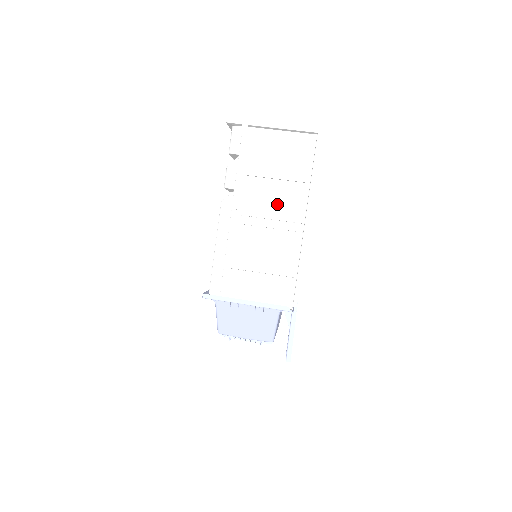
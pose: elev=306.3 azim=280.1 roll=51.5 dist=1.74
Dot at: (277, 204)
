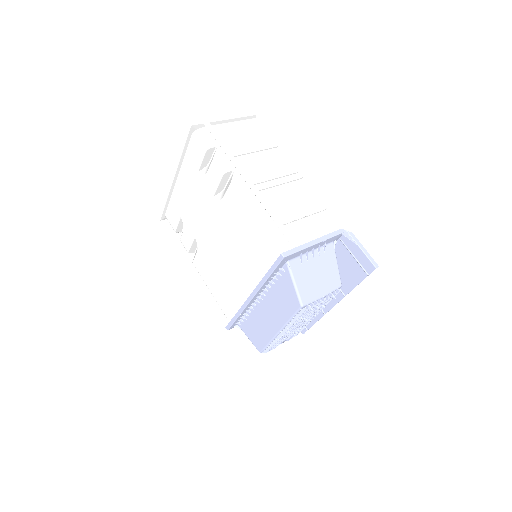
Dot at: (270, 168)
